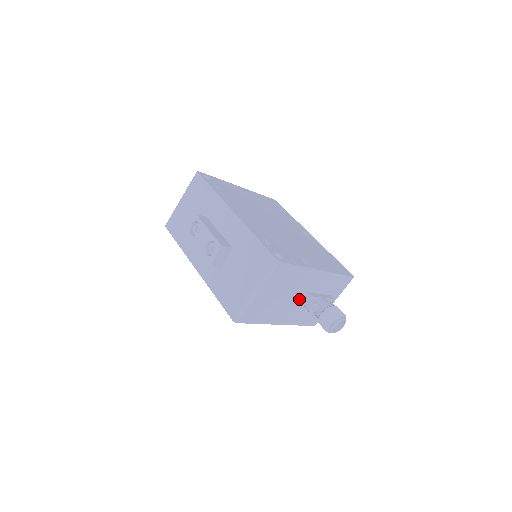
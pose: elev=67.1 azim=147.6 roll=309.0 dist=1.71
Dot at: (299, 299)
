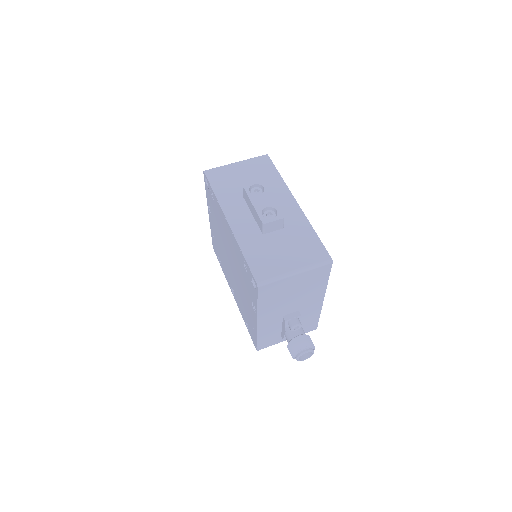
Dot at: (290, 311)
